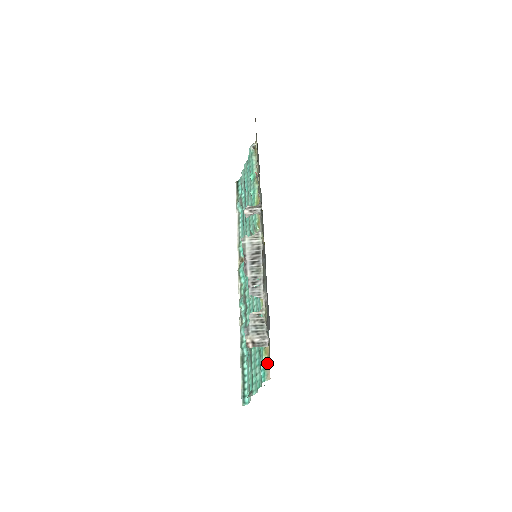
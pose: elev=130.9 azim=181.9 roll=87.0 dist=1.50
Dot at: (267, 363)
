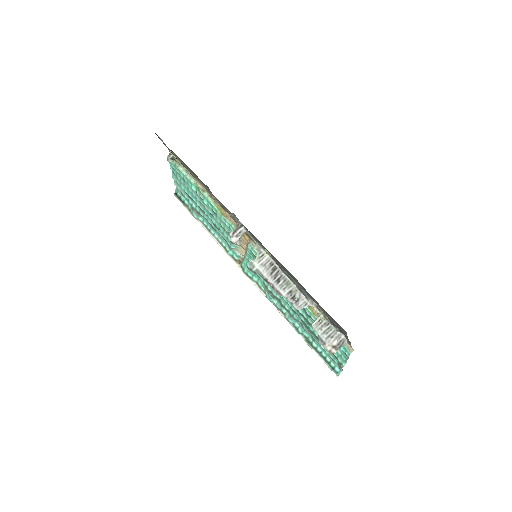
Dot at: occluded
